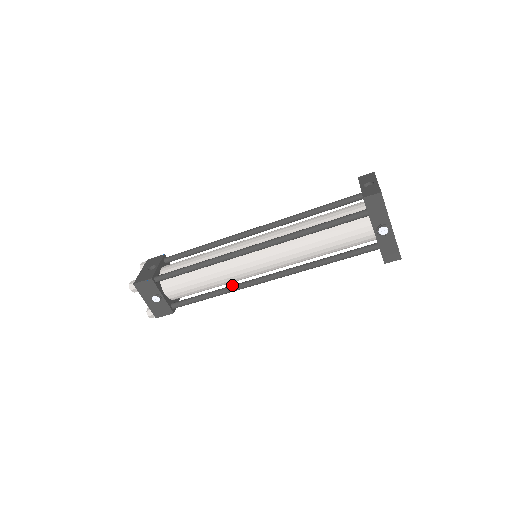
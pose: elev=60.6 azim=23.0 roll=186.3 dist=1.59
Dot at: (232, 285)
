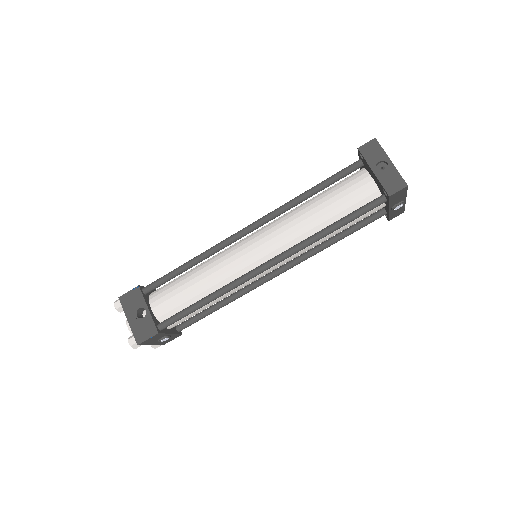
Dot at: (240, 291)
